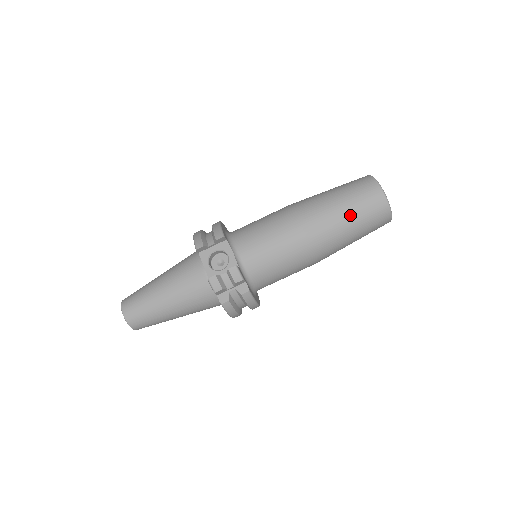
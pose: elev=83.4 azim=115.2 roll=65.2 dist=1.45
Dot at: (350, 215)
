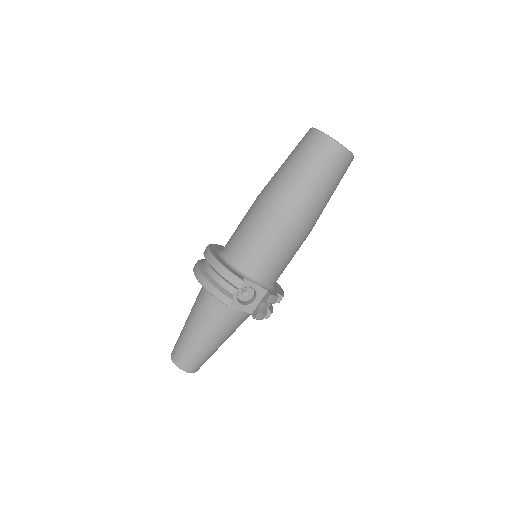
Dot at: (329, 188)
